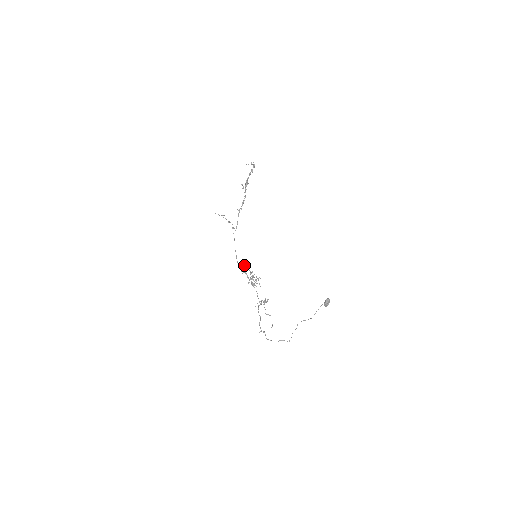
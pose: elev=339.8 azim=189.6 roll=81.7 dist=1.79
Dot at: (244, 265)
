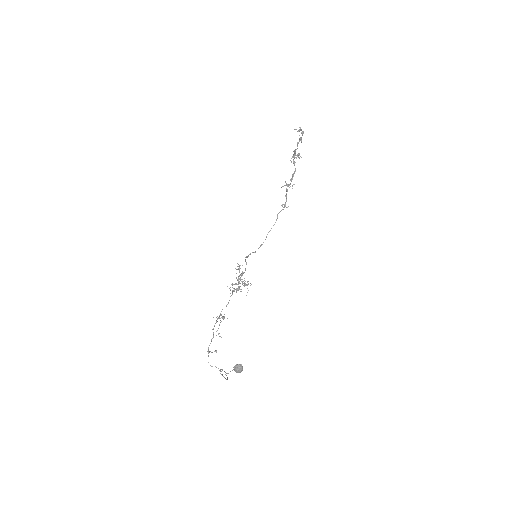
Dot at: (245, 260)
